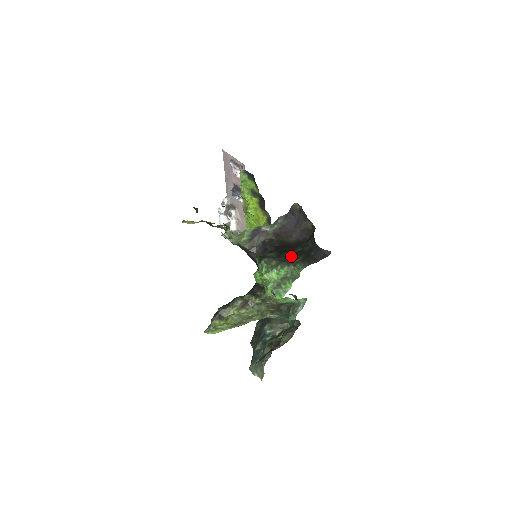
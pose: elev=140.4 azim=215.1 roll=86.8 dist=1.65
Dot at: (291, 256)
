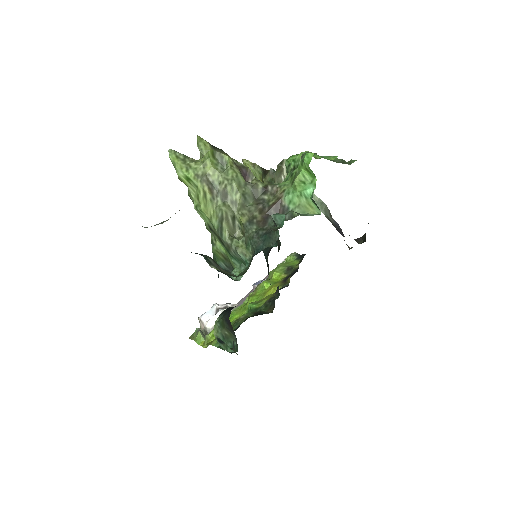
Dot at: occluded
